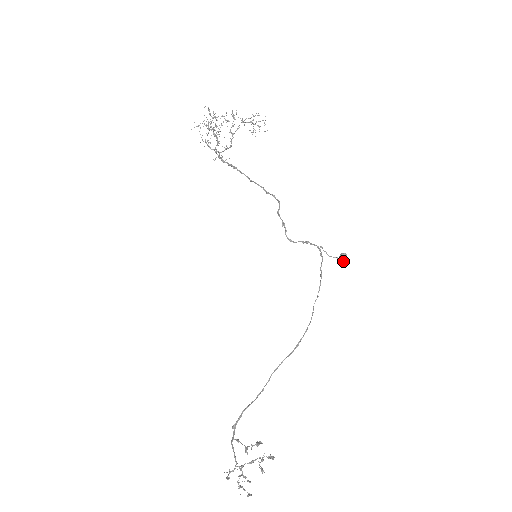
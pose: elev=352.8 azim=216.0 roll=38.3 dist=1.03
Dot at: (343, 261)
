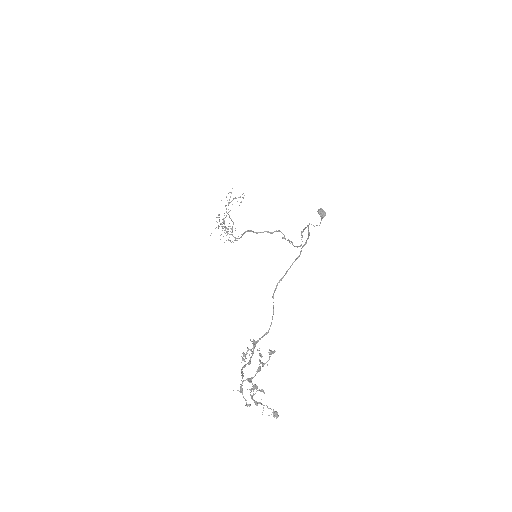
Dot at: (323, 215)
